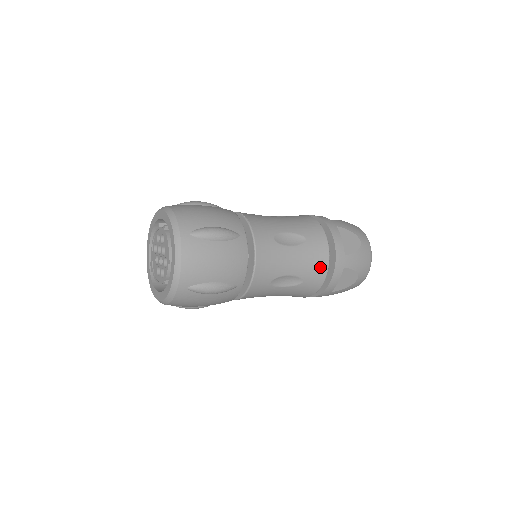
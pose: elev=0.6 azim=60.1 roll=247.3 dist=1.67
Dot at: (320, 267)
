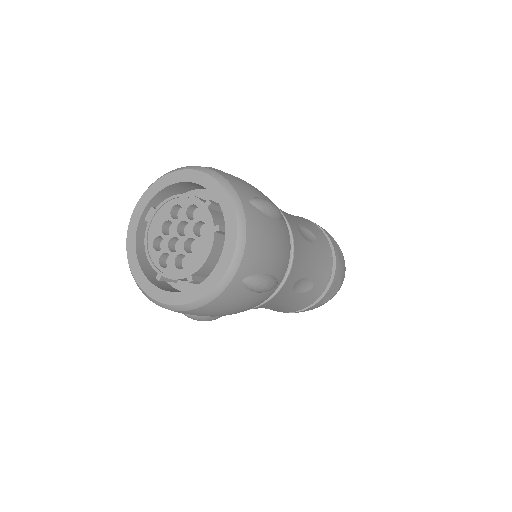
Dot at: (295, 309)
